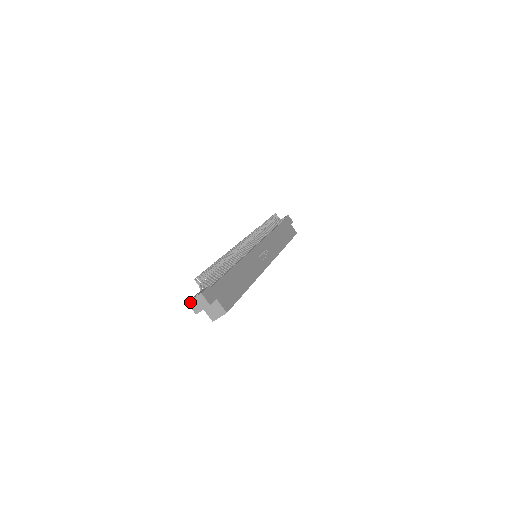
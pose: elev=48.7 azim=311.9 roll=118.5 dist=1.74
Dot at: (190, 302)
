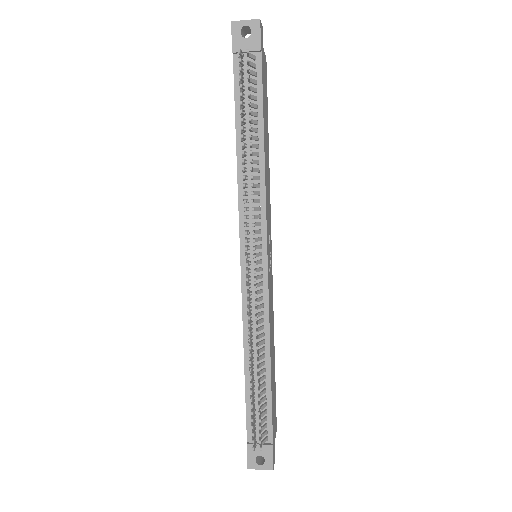
Dot at: (252, 468)
